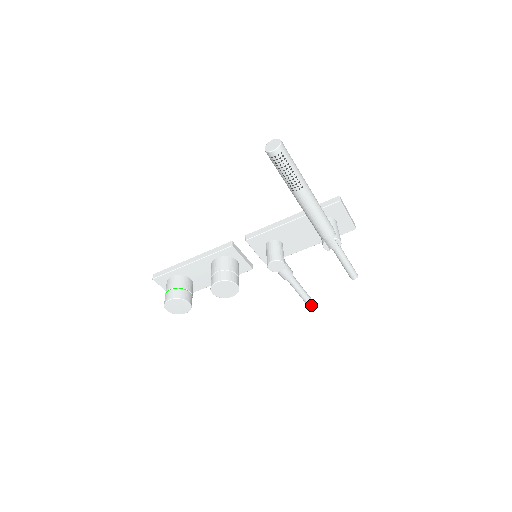
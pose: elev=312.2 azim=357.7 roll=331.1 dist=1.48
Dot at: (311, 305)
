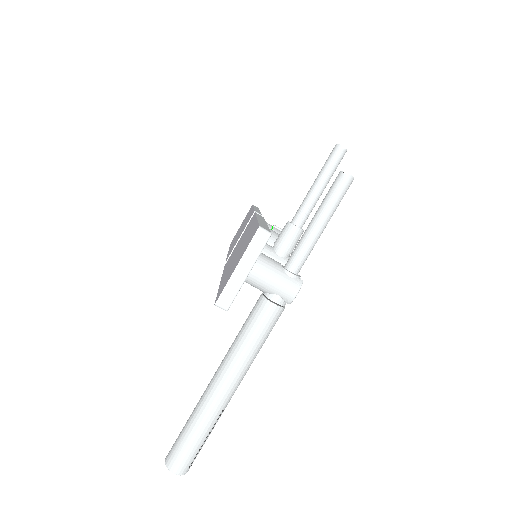
Dot at: (346, 151)
